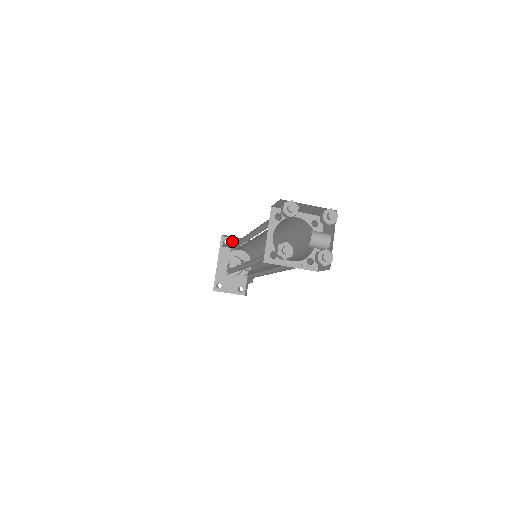
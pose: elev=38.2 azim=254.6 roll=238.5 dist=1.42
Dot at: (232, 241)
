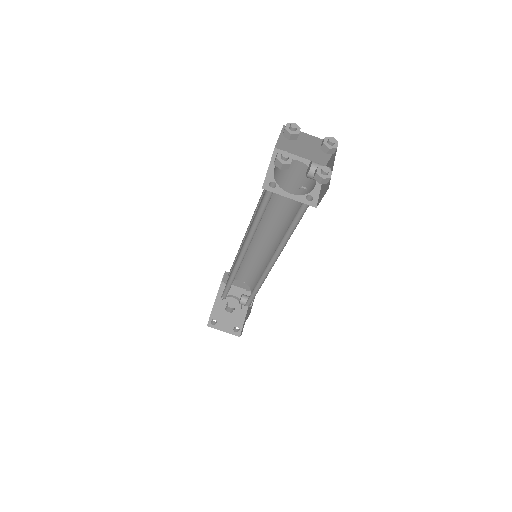
Dot at: occluded
